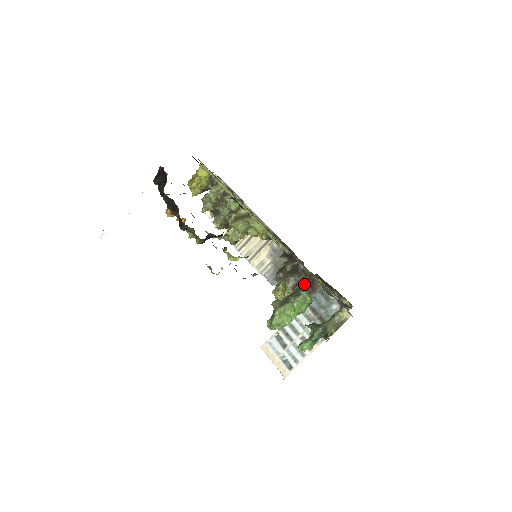
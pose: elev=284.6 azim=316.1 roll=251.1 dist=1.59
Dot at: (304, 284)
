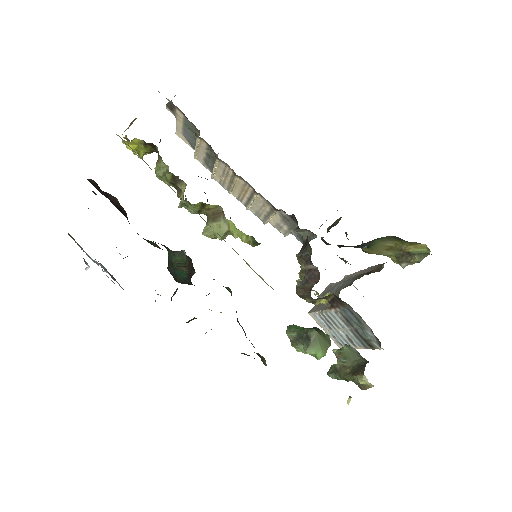
Dot at: (312, 333)
